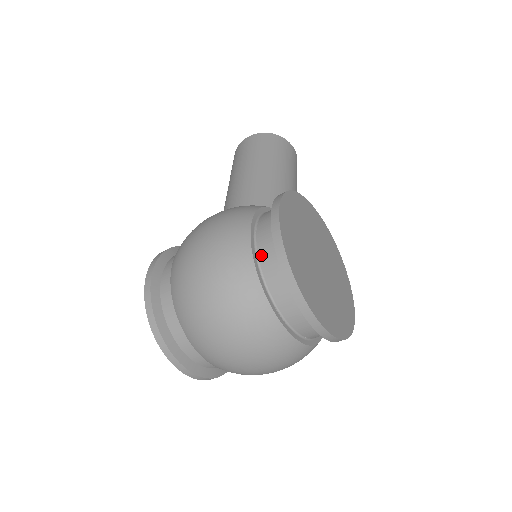
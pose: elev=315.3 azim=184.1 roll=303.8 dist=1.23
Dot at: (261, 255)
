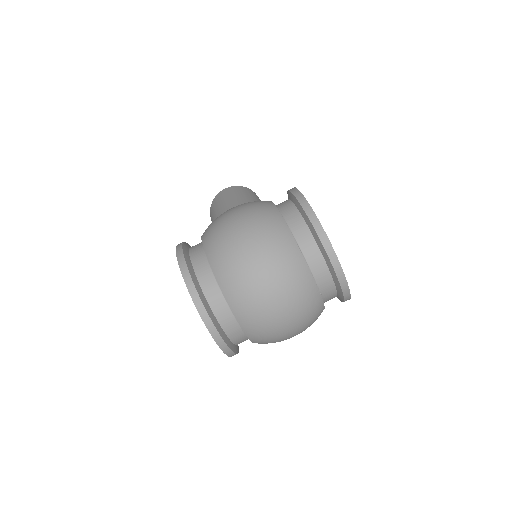
Dot at: (289, 220)
